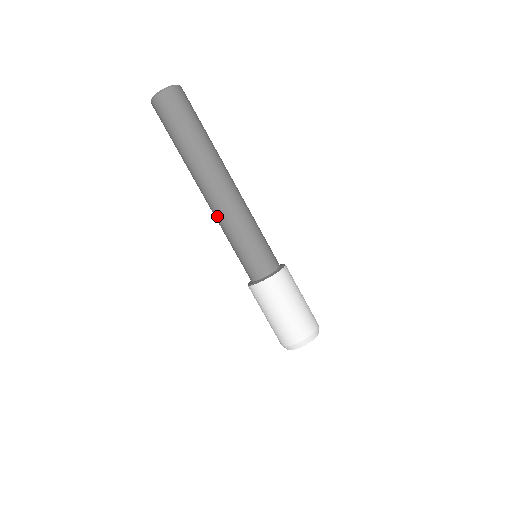
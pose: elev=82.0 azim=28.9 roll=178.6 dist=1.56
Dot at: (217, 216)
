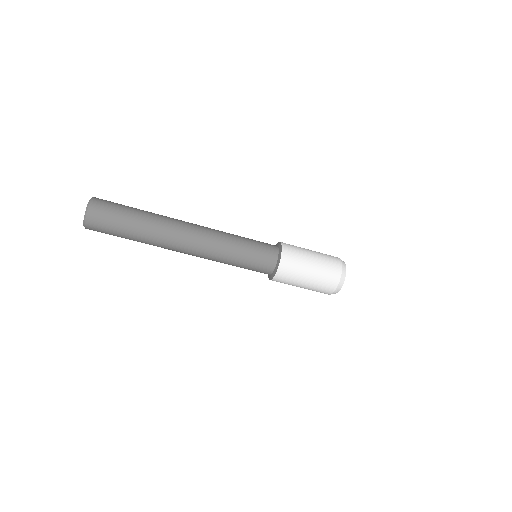
Dot at: occluded
